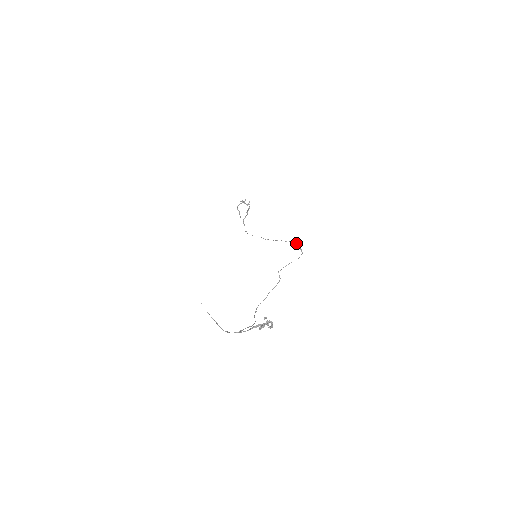
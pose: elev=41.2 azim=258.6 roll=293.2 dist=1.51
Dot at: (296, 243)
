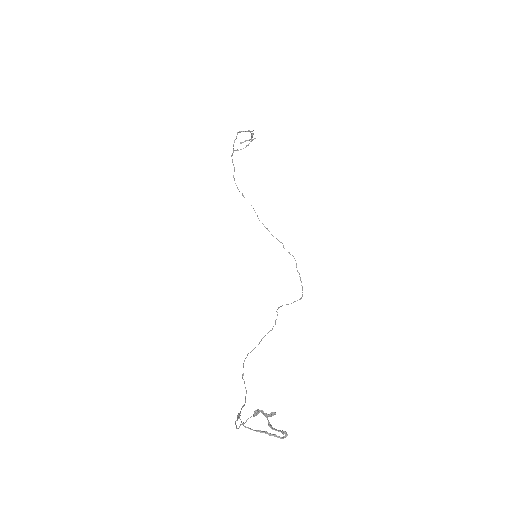
Dot at: occluded
